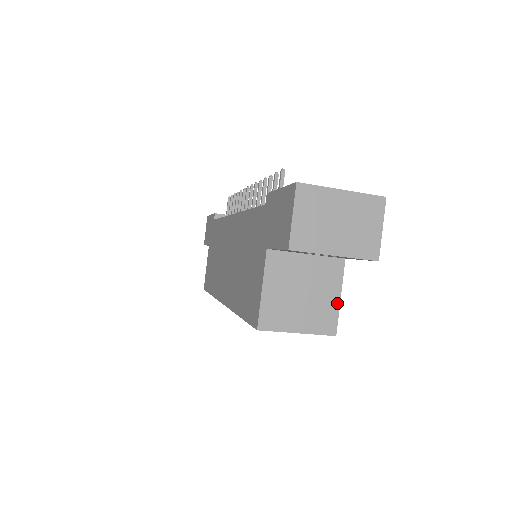
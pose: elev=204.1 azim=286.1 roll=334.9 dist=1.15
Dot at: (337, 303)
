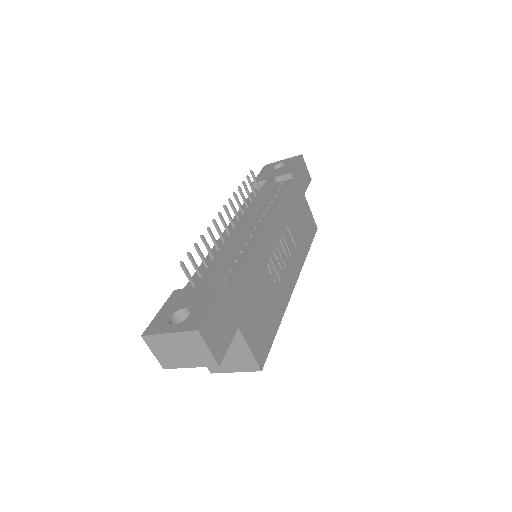
Dot at: (250, 354)
